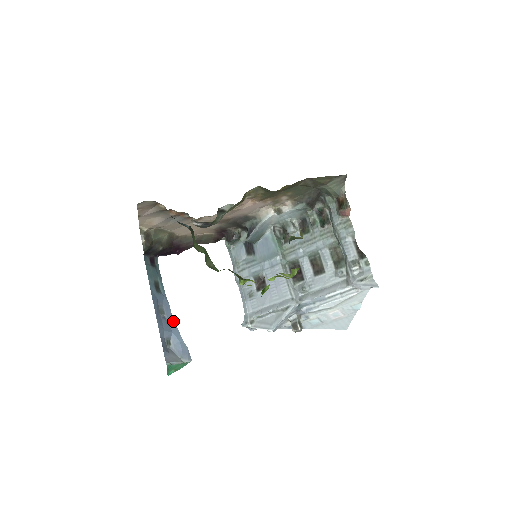
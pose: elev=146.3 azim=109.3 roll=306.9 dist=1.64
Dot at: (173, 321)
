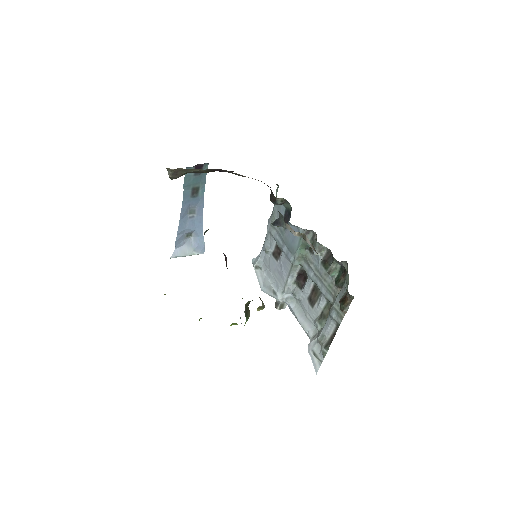
Dot at: (201, 221)
